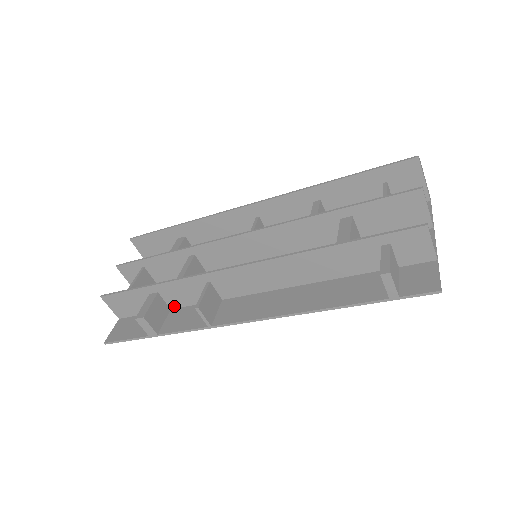
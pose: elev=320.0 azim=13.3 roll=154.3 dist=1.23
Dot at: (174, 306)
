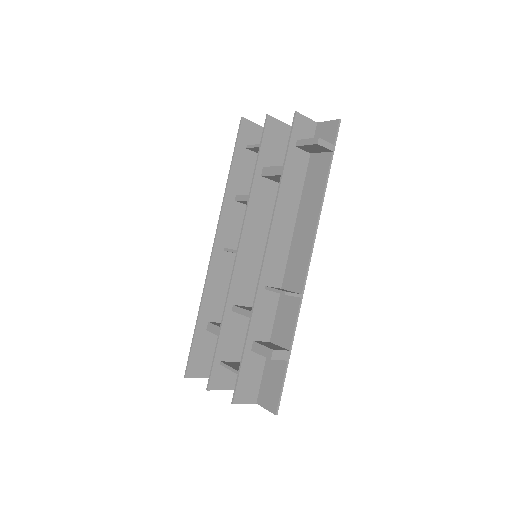
Dot at: (268, 336)
